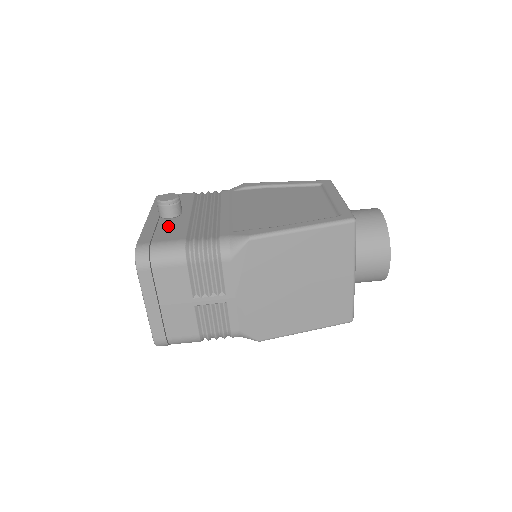
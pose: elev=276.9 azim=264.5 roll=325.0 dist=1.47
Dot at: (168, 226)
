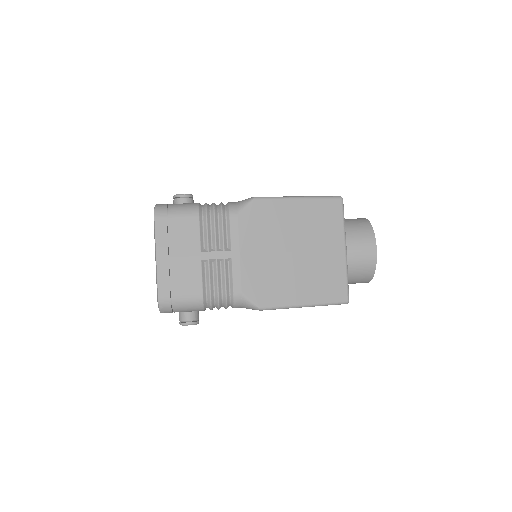
Dot at: occluded
